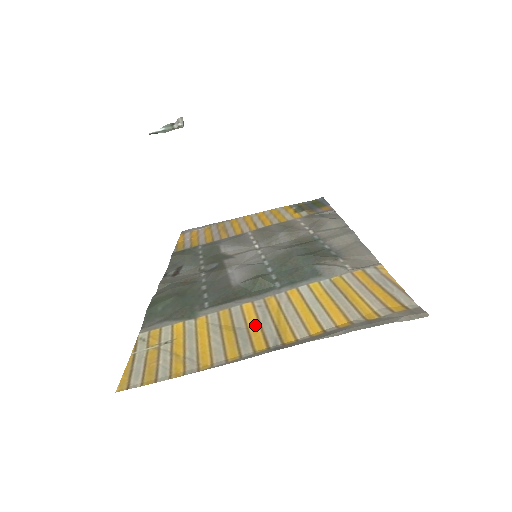
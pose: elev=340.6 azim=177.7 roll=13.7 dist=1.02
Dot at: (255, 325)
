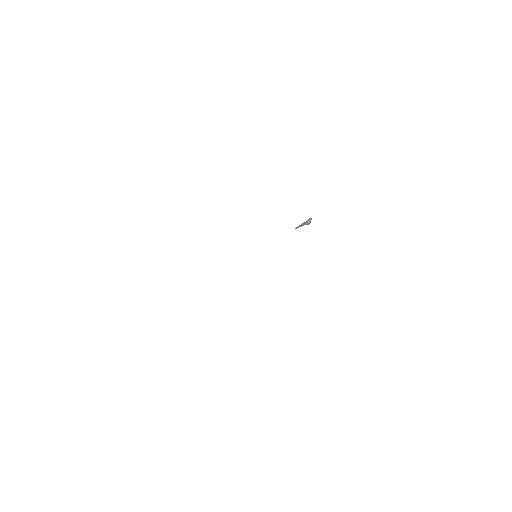
Dot at: occluded
